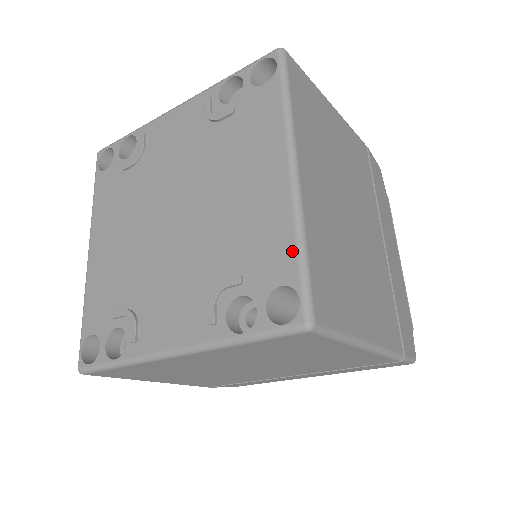
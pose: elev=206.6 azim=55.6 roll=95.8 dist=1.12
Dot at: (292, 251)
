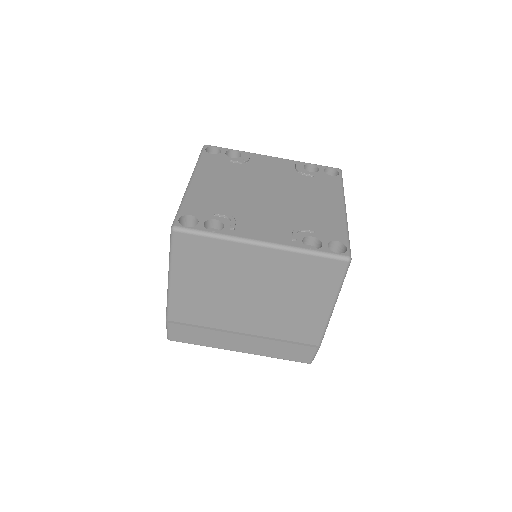
Dot at: (344, 232)
